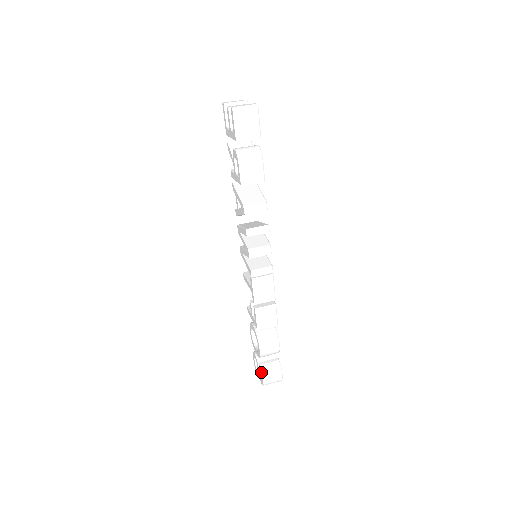
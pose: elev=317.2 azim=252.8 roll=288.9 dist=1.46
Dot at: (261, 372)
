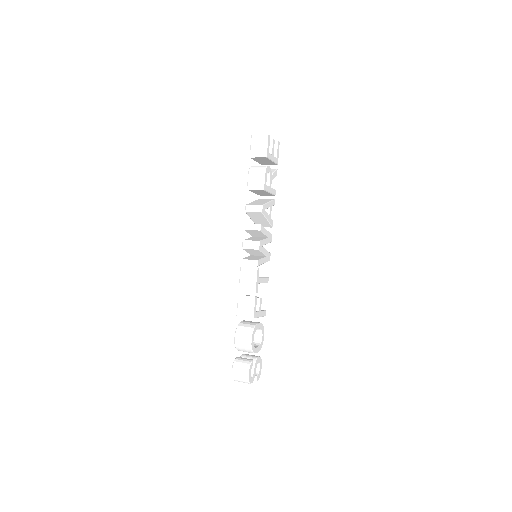
Dot at: (233, 363)
